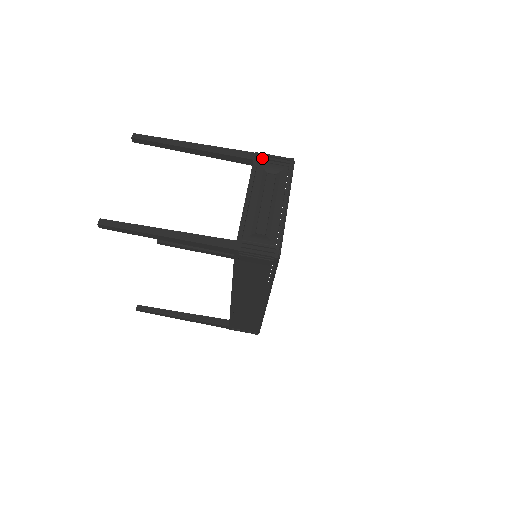
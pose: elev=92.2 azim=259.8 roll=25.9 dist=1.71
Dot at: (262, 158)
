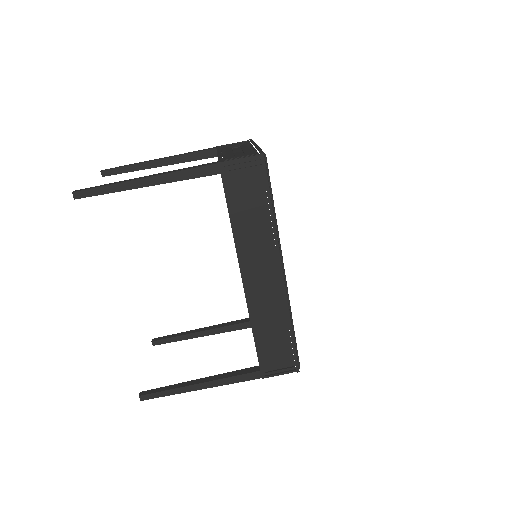
Dot at: occluded
